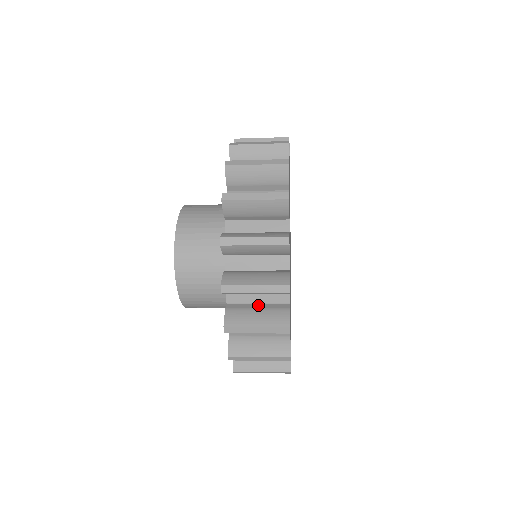
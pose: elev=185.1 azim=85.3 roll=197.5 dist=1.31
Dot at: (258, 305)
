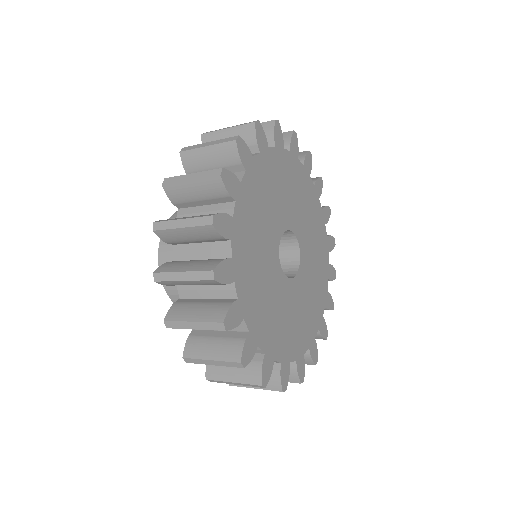
Dot at: occluded
